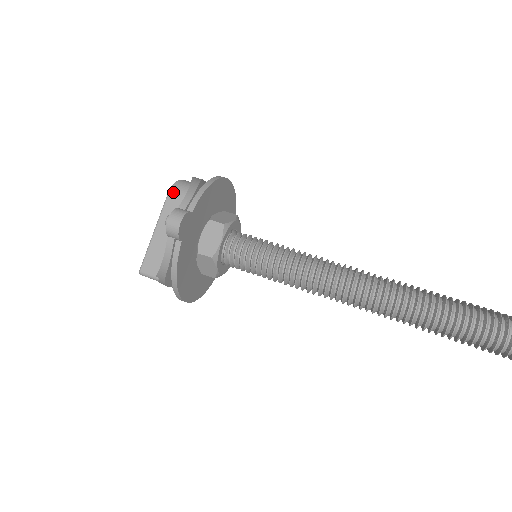
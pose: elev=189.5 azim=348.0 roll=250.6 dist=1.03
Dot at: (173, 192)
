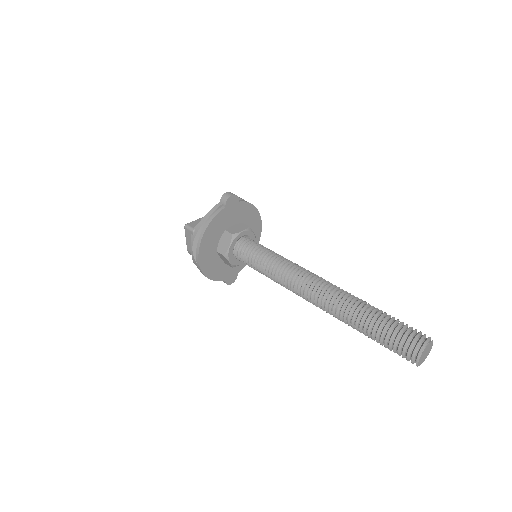
Dot at: occluded
